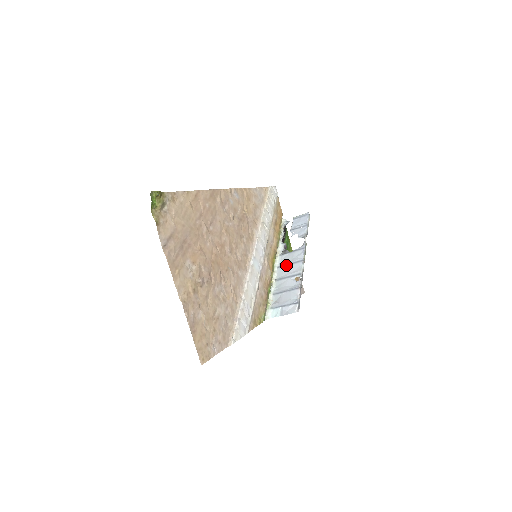
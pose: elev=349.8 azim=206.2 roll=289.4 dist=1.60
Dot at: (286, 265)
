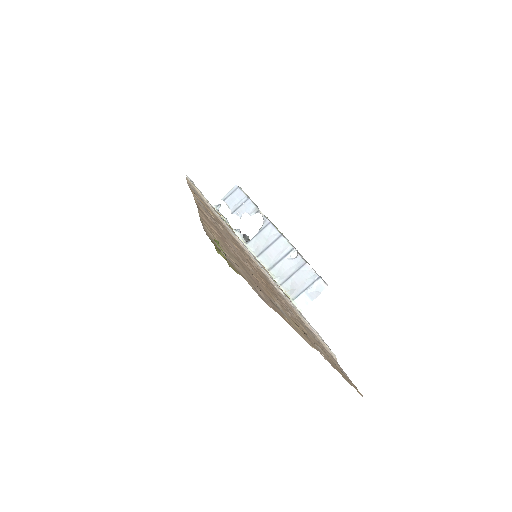
Dot at: (266, 249)
